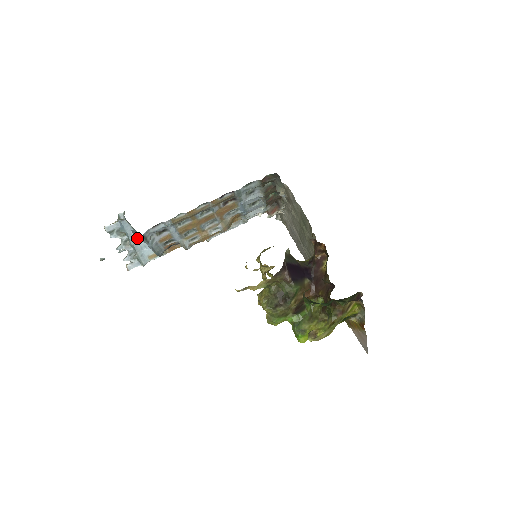
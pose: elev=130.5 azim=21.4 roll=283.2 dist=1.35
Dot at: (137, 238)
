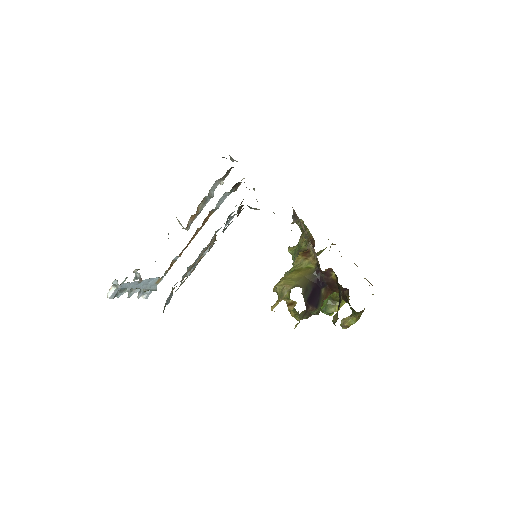
Dot at: (139, 283)
